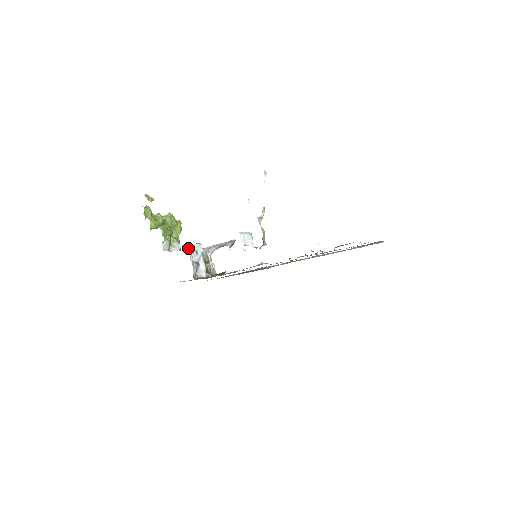
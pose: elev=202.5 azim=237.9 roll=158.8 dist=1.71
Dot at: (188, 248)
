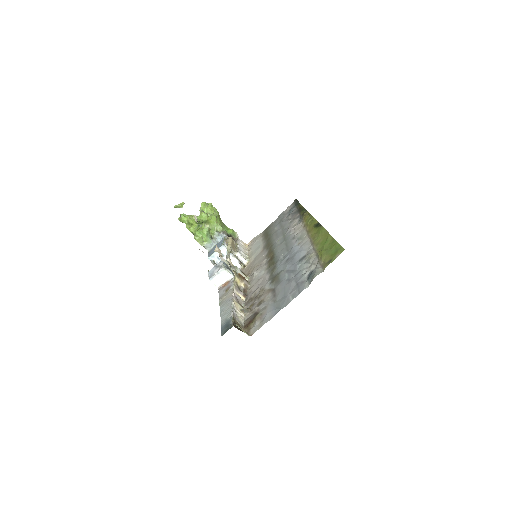
Dot at: (212, 259)
